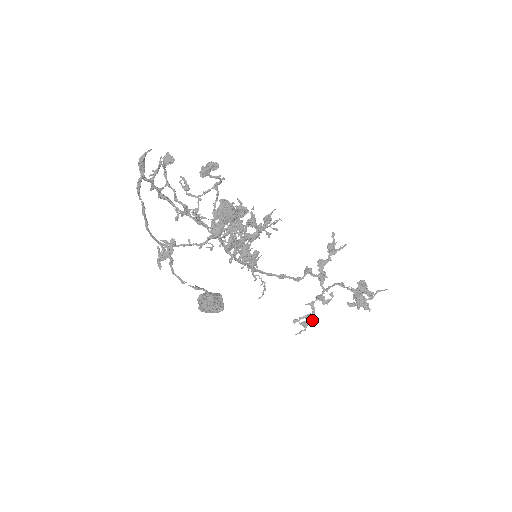
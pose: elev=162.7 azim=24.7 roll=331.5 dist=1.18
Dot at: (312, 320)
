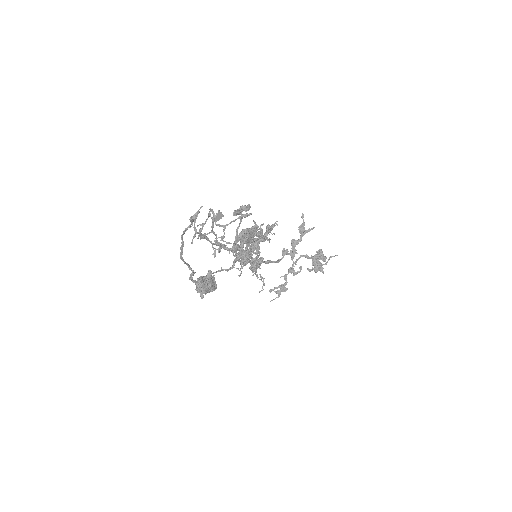
Dot at: (285, 289)
